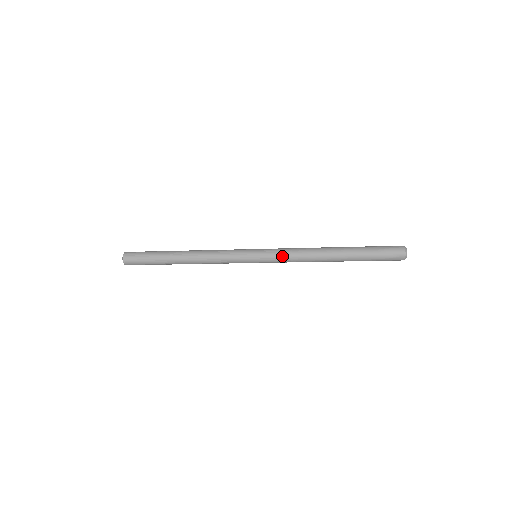
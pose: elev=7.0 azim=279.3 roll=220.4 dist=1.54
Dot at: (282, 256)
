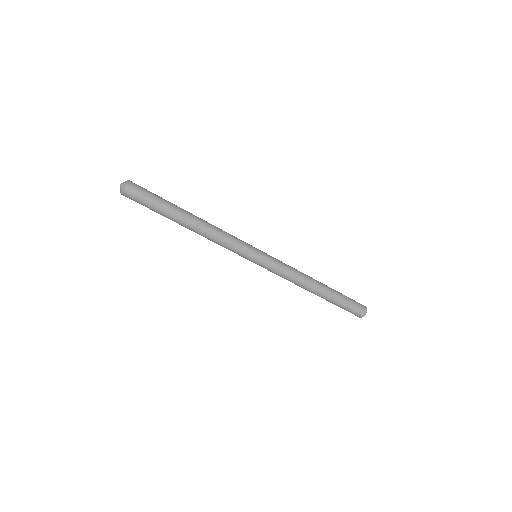
Dot at: (281, 261)
